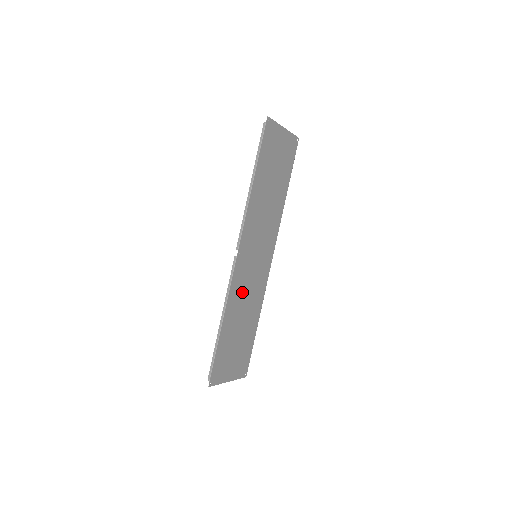
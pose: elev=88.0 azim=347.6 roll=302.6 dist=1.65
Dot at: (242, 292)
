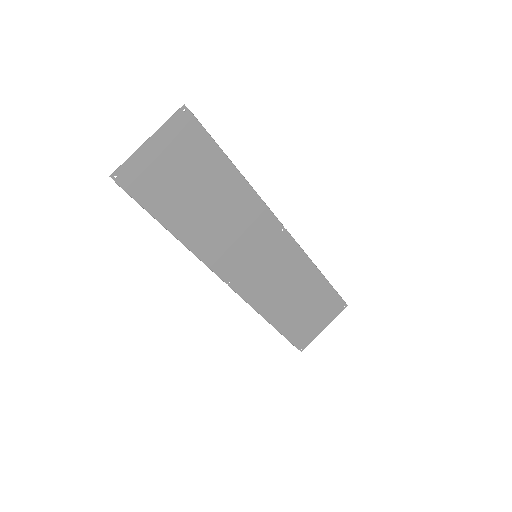
Dot at: (270, 288)
